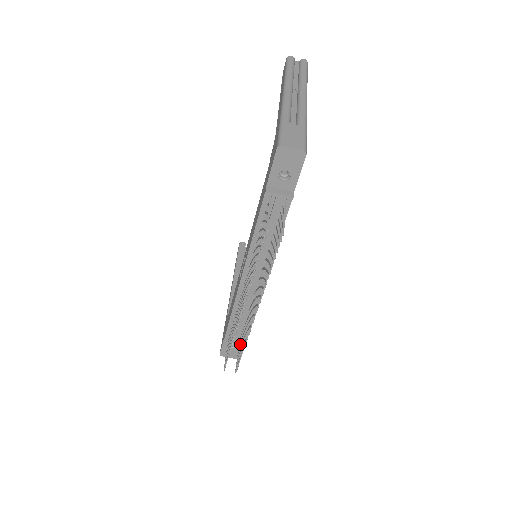
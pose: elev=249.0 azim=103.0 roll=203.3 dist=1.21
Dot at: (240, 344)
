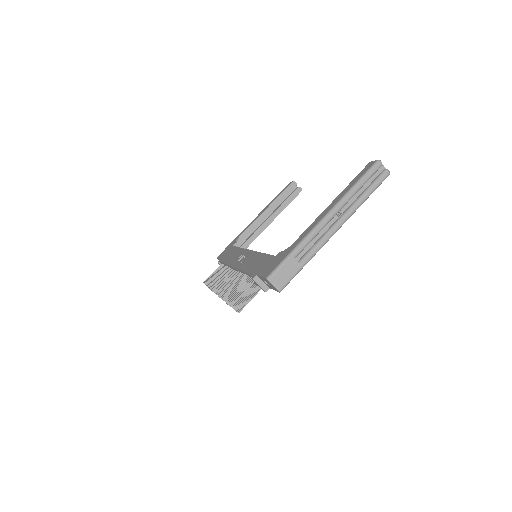
Dot at: occluded
